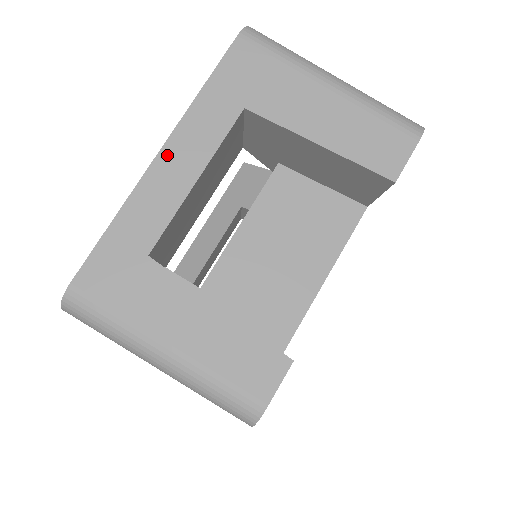
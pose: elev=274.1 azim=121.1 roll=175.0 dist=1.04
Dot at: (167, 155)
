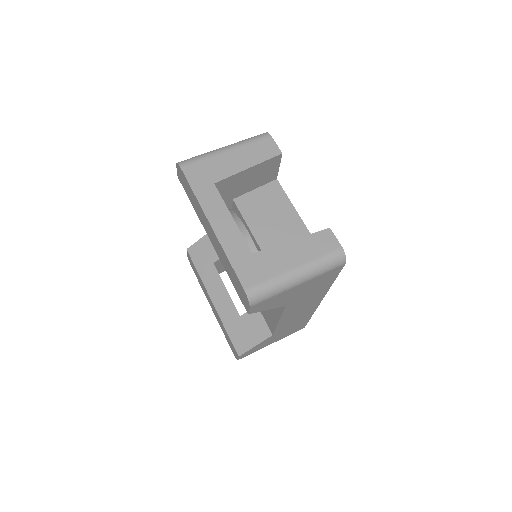
Dot at: (214, 222)
